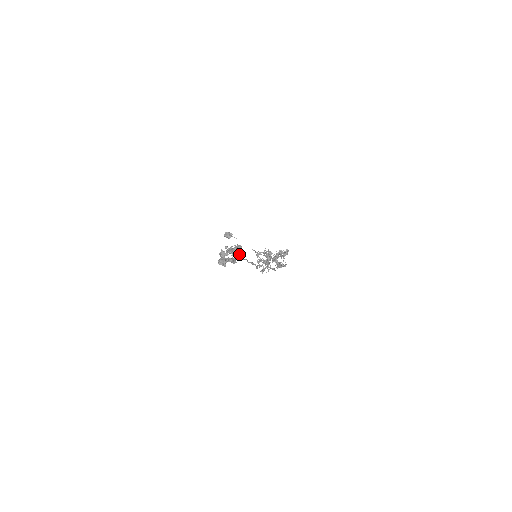
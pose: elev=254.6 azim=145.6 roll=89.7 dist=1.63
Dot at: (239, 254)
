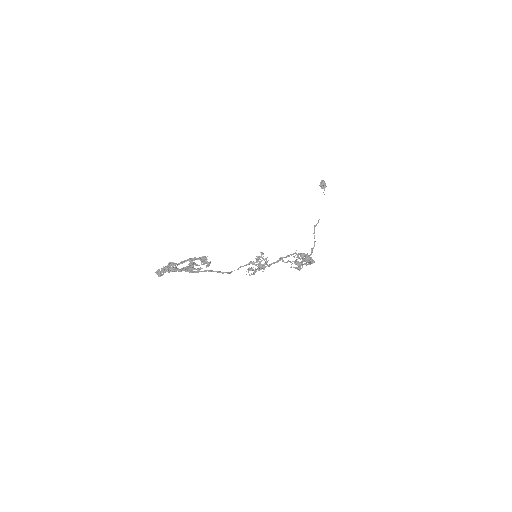
Dot at: occluded
